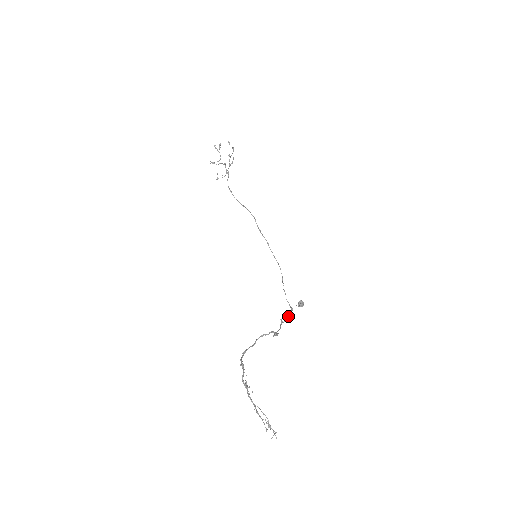
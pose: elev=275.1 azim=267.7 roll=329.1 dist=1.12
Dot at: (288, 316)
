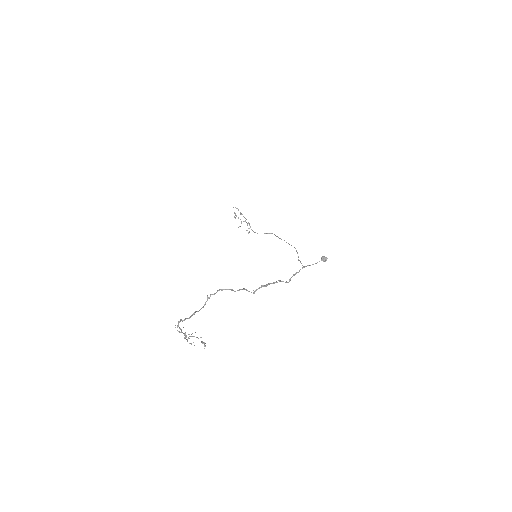
Dot at: (294, 275)
